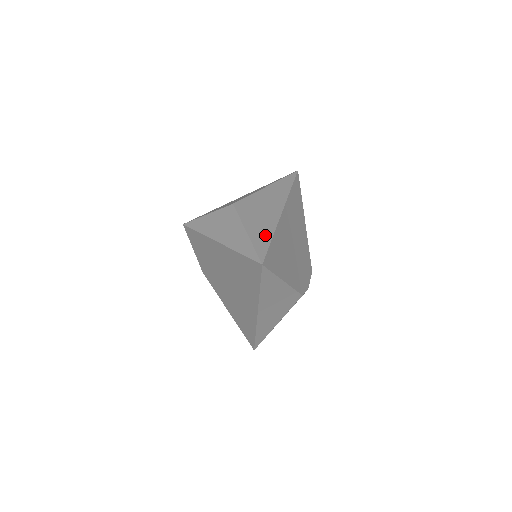
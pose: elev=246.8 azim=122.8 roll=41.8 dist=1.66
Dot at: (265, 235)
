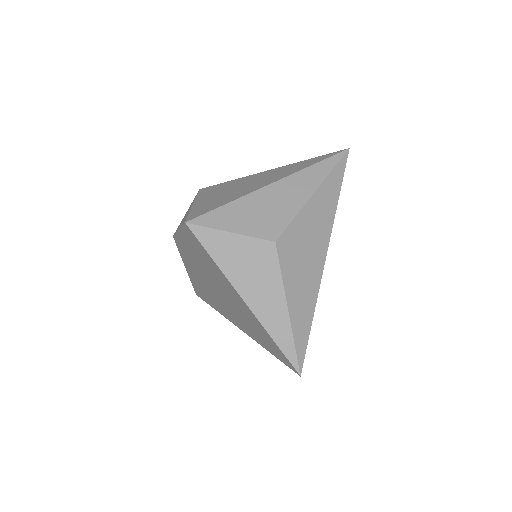
Dot at: (306, 316)
